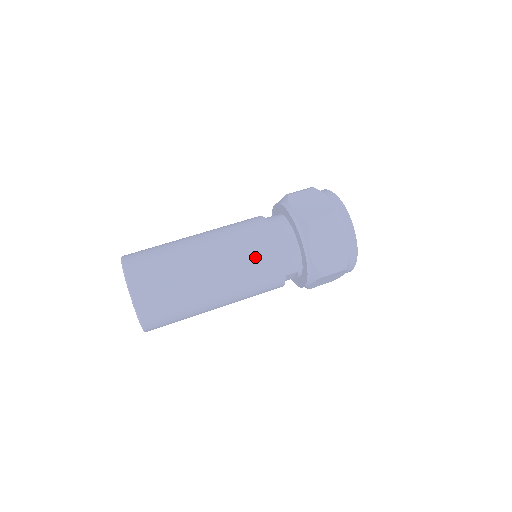
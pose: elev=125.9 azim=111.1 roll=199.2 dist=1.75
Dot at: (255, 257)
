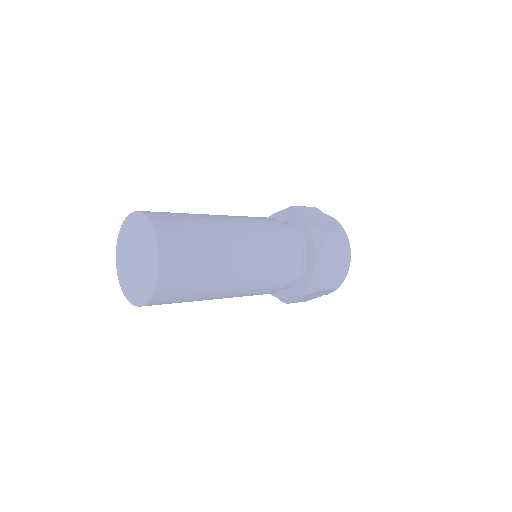
Dot at: (259, 220)
